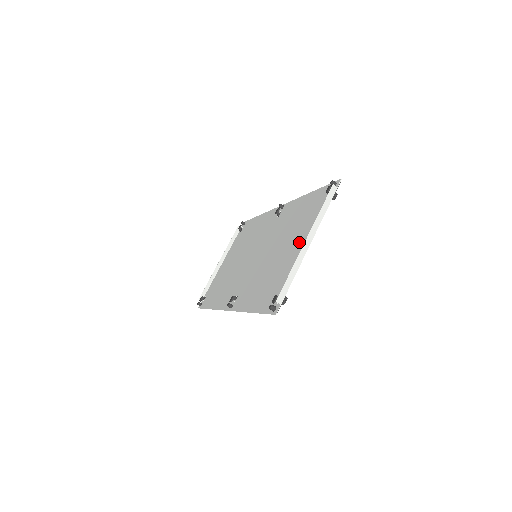
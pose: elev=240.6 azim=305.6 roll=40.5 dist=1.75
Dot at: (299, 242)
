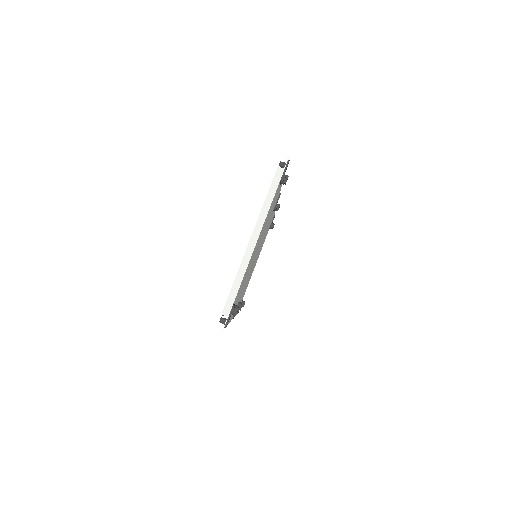
Dot at: occluded
